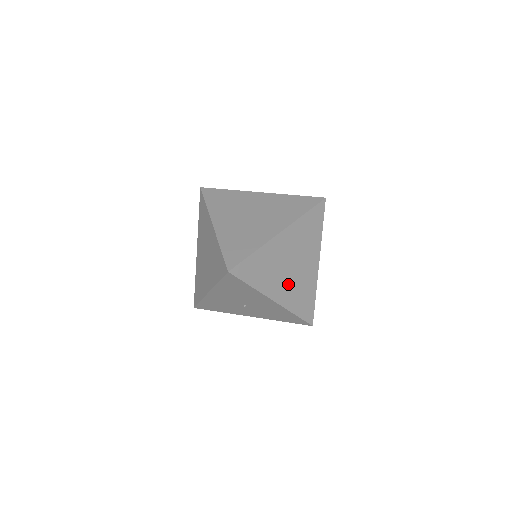
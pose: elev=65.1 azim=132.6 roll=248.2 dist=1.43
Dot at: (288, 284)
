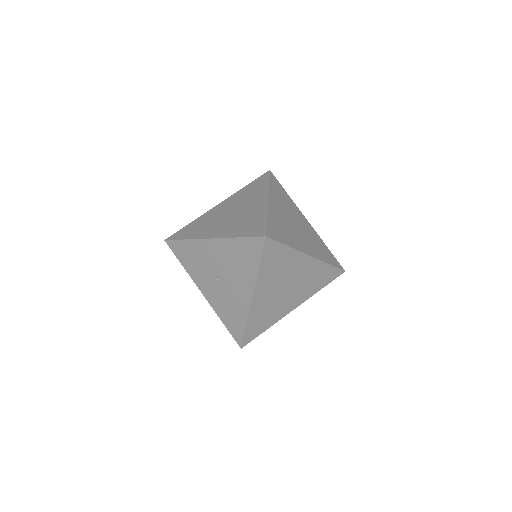
Dot at: (270, 297)
